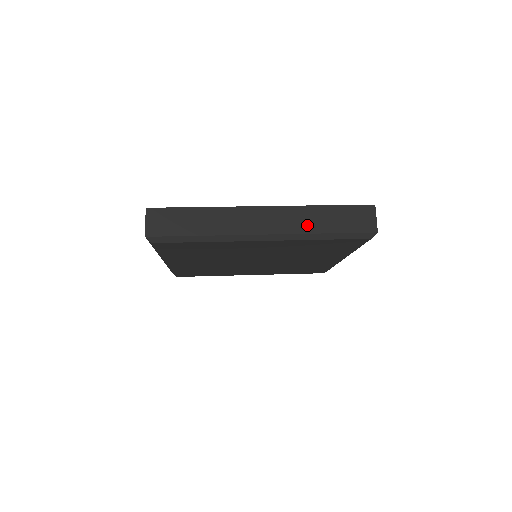
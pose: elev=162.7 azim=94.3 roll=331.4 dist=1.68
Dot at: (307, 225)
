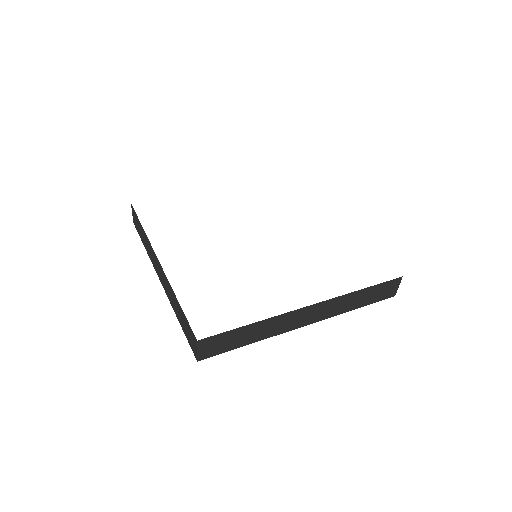
Dot at: (344, 308)
